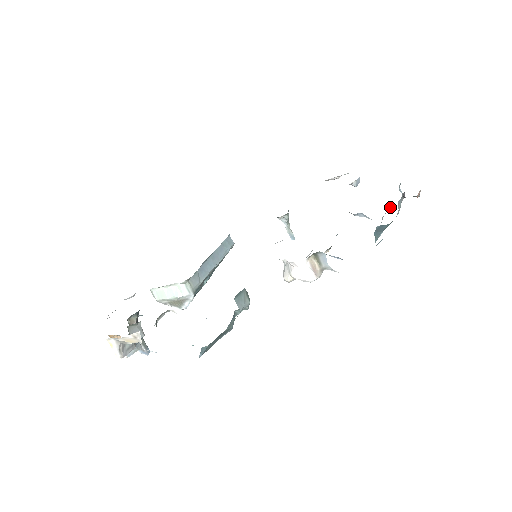
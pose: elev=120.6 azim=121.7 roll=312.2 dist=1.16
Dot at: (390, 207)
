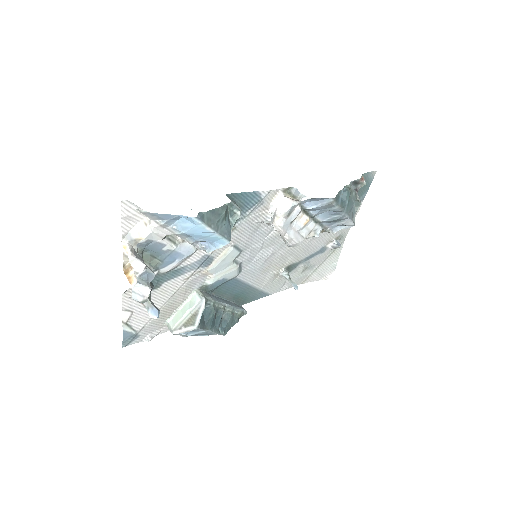
Dot at: (354, 209)
